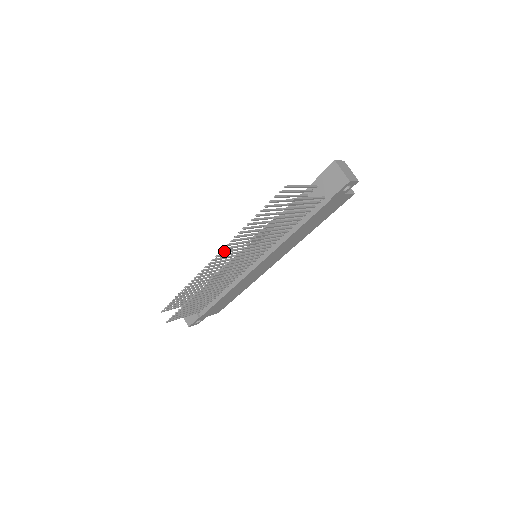
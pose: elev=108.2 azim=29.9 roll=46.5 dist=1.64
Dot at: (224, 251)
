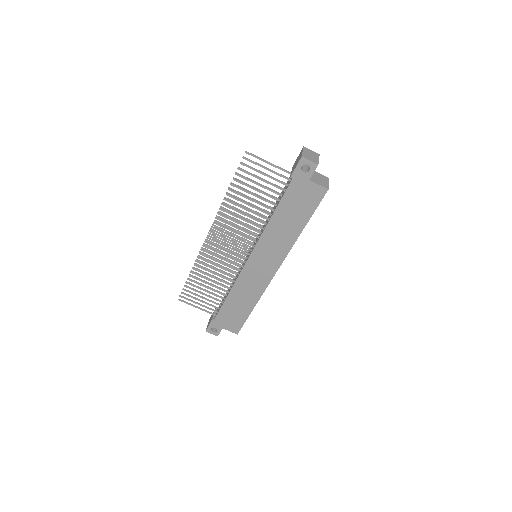
Dot at: occluded
